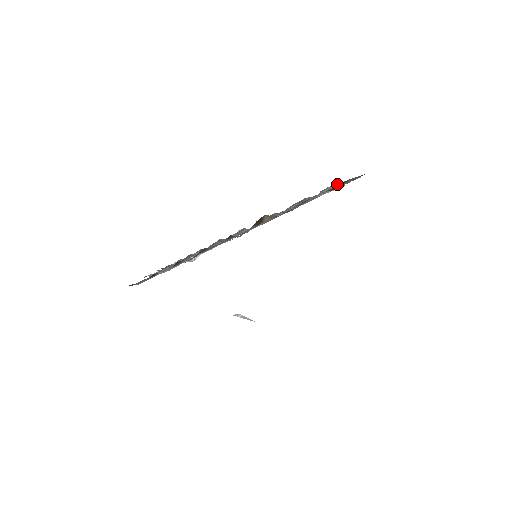
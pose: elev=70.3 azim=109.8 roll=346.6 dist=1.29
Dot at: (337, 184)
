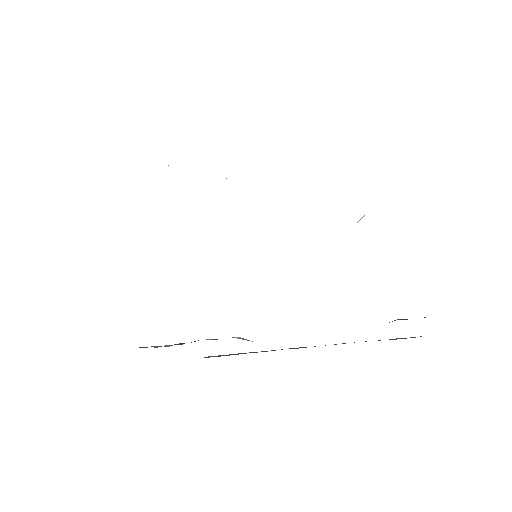
Dot at: occluded
